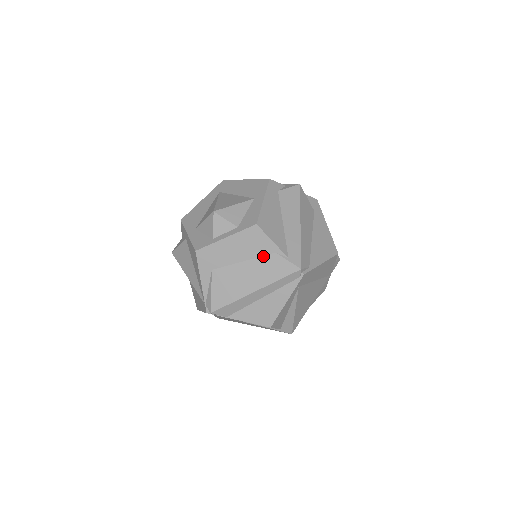
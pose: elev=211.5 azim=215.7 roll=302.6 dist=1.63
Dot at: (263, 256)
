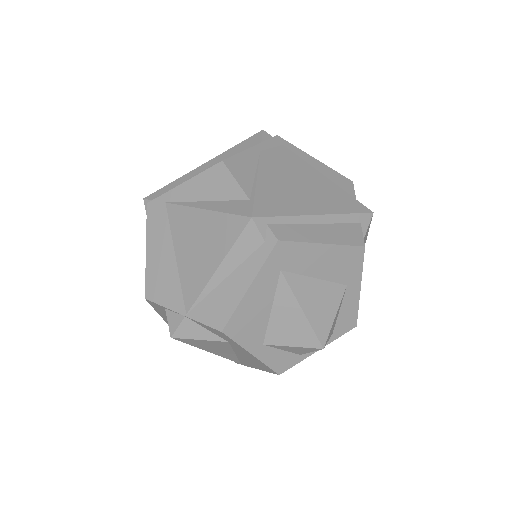
Dot at: occluded
